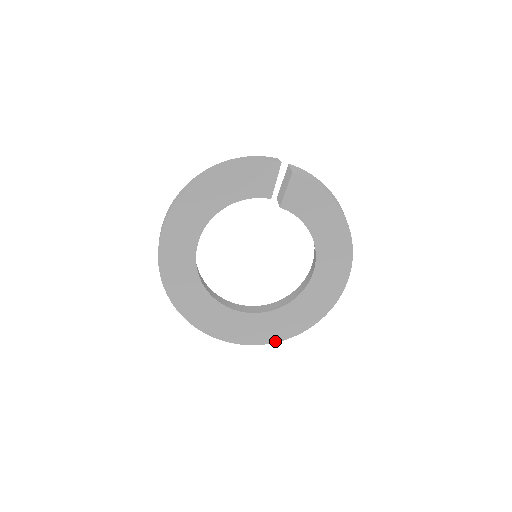
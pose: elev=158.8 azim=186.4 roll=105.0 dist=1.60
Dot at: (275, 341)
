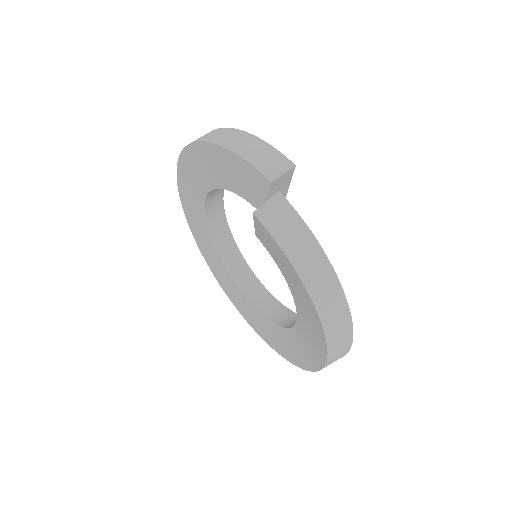
Dot at: (264, 339)
